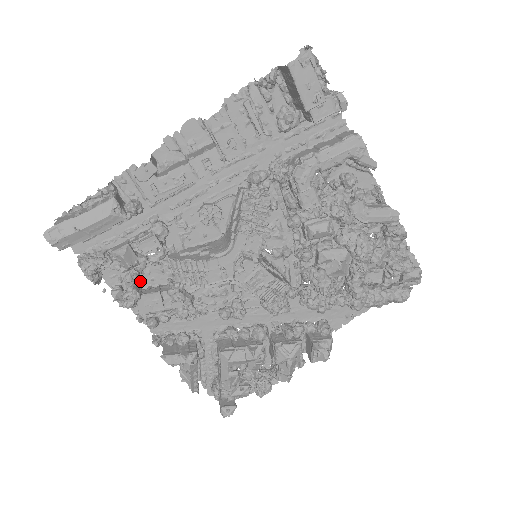
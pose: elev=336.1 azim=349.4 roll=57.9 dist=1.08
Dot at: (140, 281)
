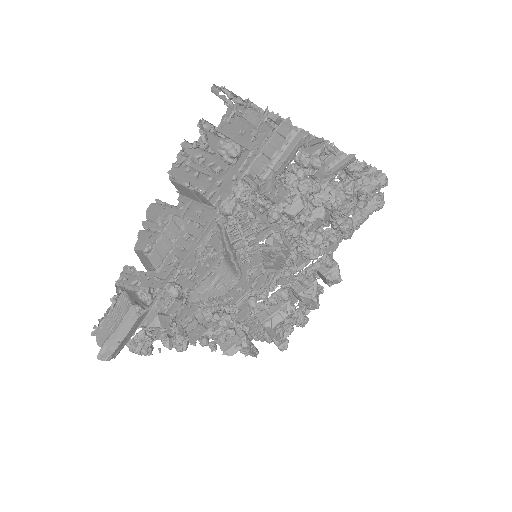
Dot at: (177, 322)
